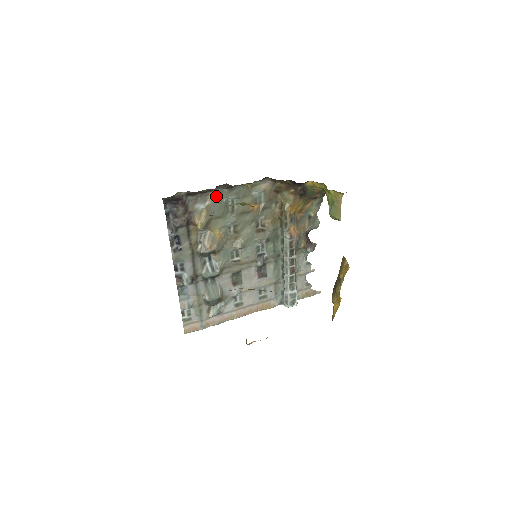
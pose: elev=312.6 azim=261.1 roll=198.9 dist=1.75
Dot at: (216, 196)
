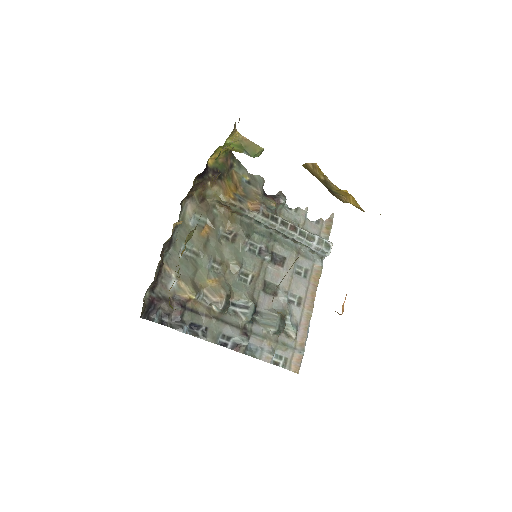
Dot at: (171, 263)
